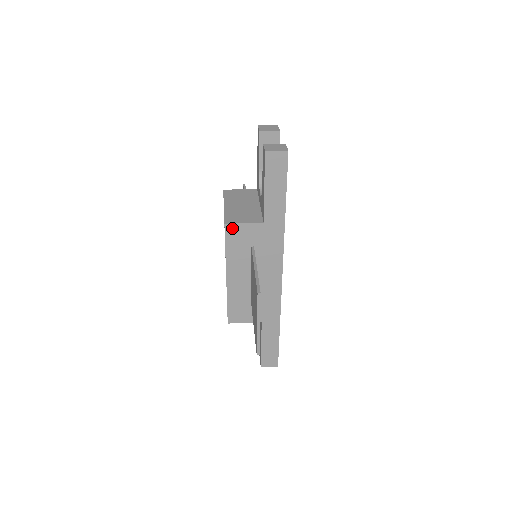
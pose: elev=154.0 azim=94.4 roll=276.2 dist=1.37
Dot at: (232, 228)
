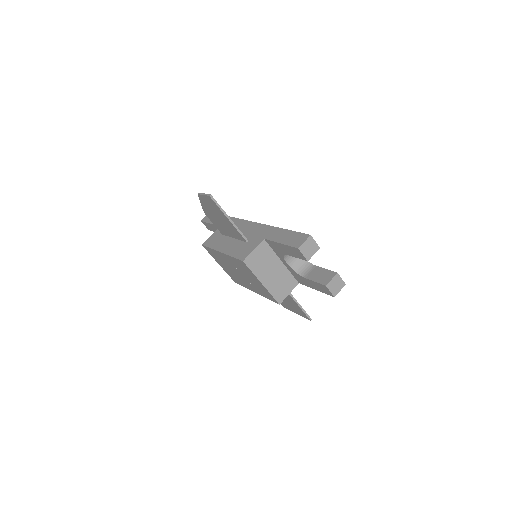
Dot at: (281, 299)
